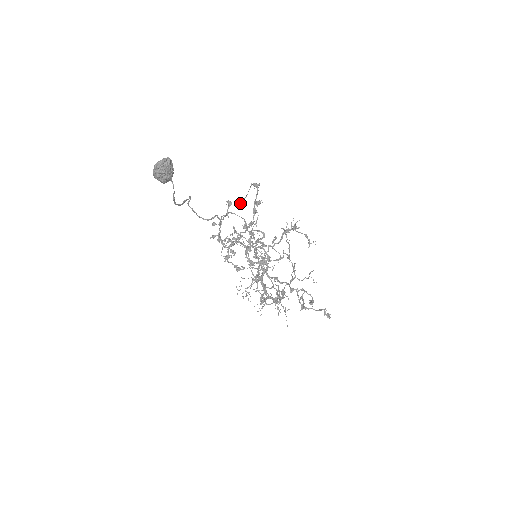
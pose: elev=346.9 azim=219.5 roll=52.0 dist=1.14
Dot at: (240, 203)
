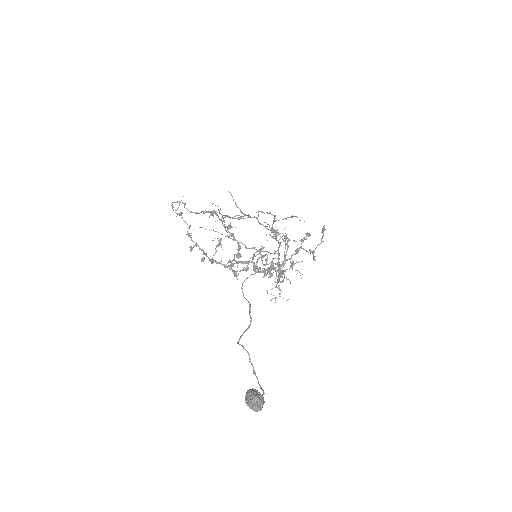
Dot at: occluded
